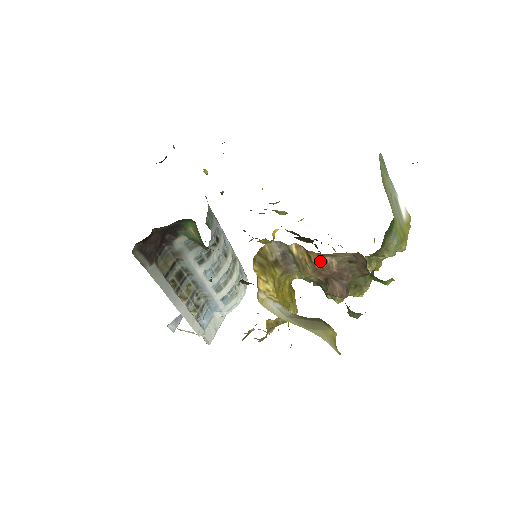
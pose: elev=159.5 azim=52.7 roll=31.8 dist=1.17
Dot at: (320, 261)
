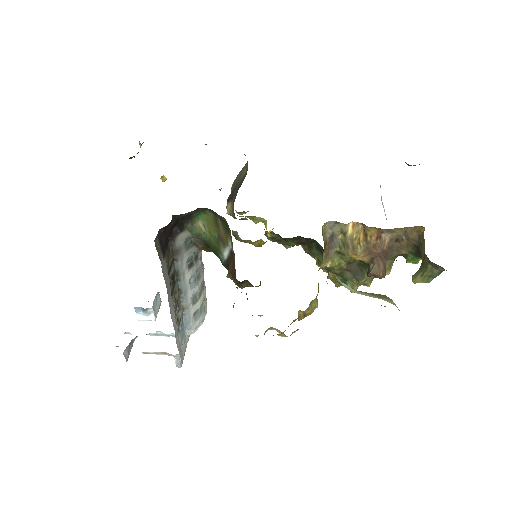
Dot at: (375, 239)
